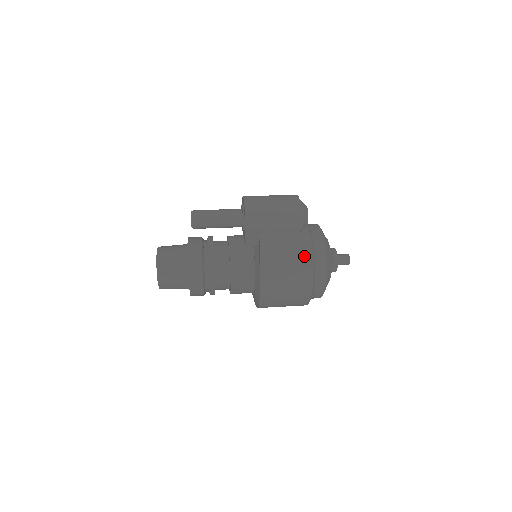
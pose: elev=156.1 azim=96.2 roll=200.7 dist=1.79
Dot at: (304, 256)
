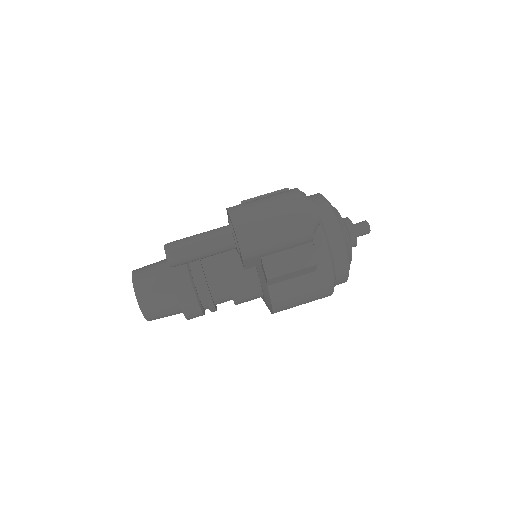
Dot at: (320, 261)
